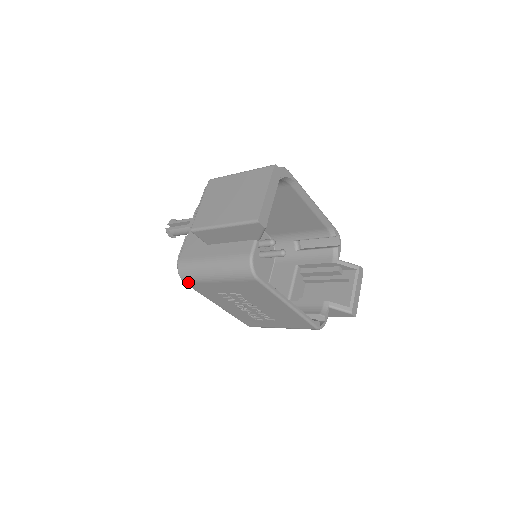
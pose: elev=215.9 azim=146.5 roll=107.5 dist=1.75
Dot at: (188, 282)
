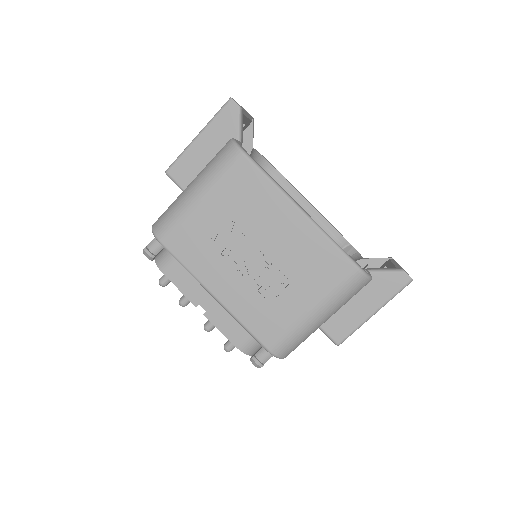
Dot at: (165, 236)
